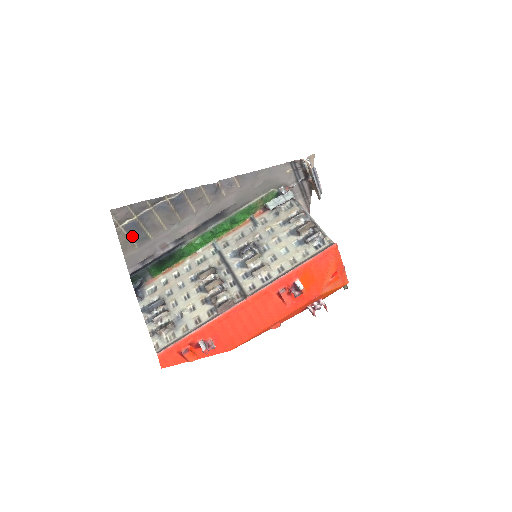
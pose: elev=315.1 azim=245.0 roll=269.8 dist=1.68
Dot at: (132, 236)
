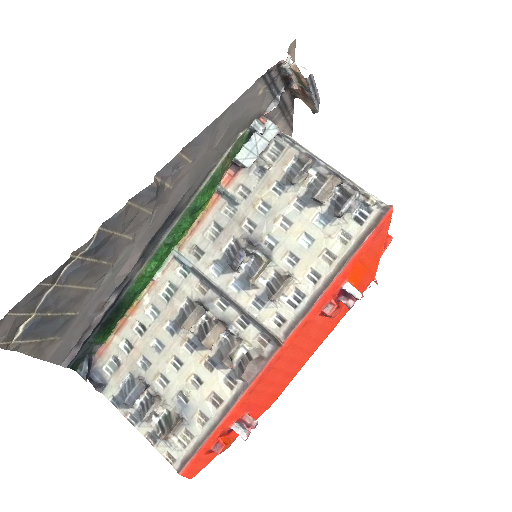
Dot at: (42, 335)
